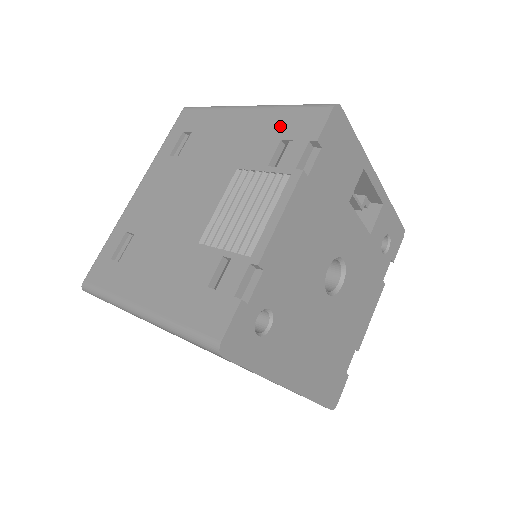
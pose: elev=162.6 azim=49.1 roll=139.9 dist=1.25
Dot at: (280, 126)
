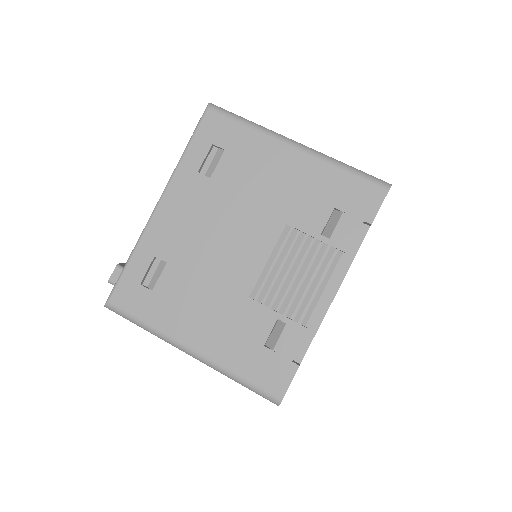
Dot at: (333, 190)
